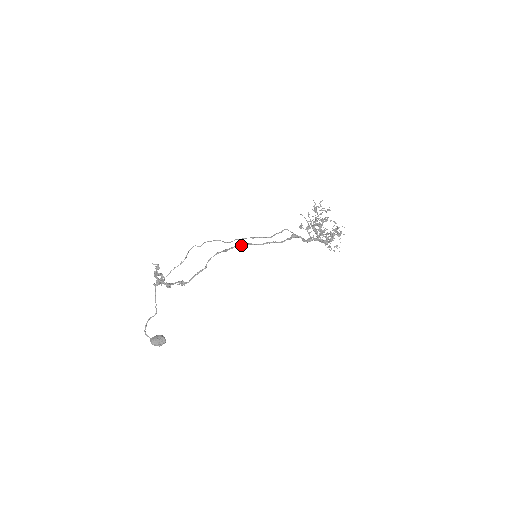
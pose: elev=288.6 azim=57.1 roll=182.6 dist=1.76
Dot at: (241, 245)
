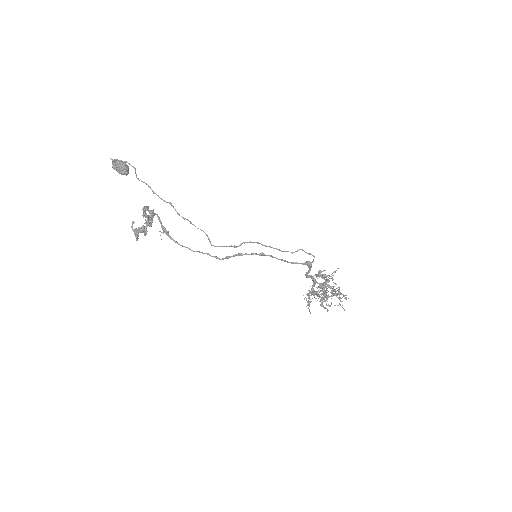
Dot at: (252, 254)
